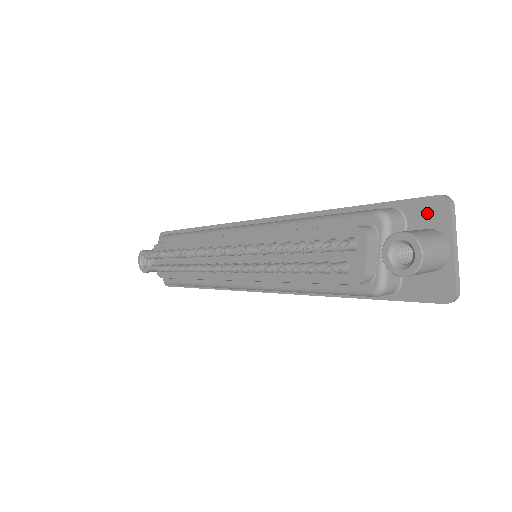
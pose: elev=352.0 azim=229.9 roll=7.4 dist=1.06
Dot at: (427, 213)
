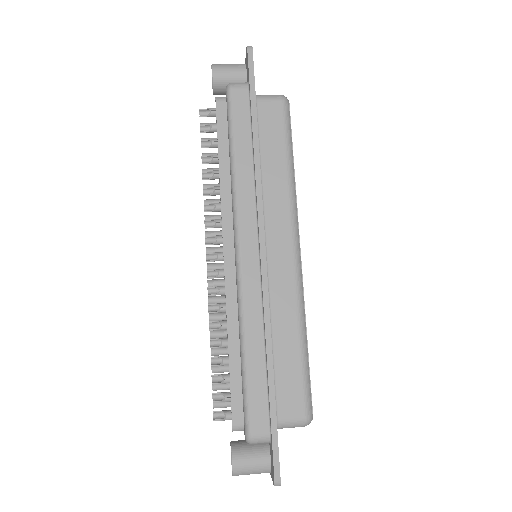
Dot at: (272, 464)
